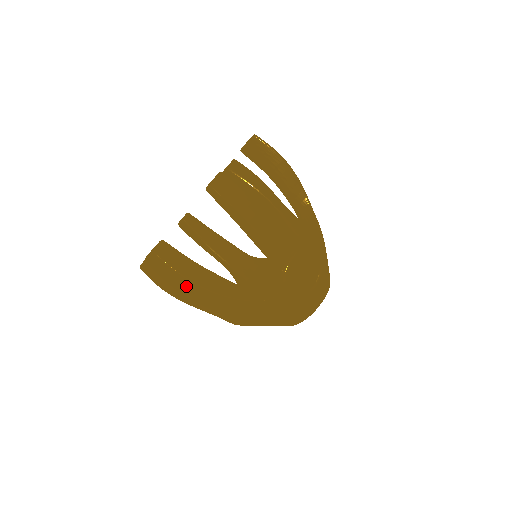
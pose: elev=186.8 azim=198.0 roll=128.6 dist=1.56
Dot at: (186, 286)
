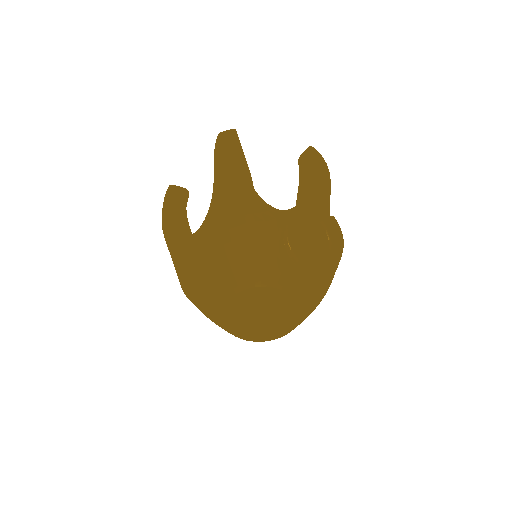
Dot at: (229, 148)
